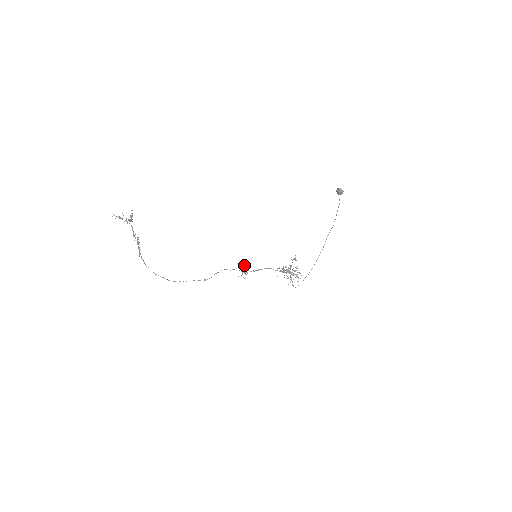
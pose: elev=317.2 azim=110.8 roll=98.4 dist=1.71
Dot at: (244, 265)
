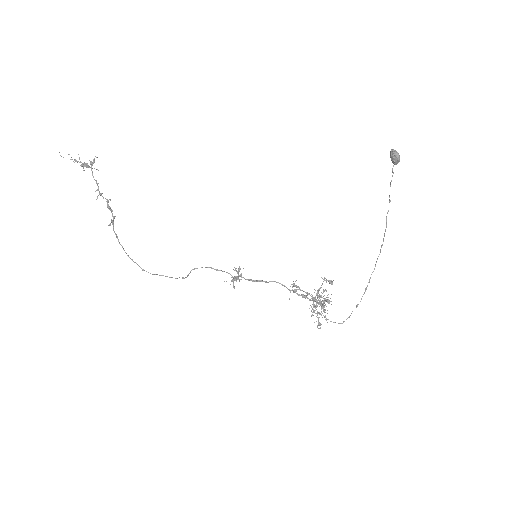
Dot at: (240, 268)
